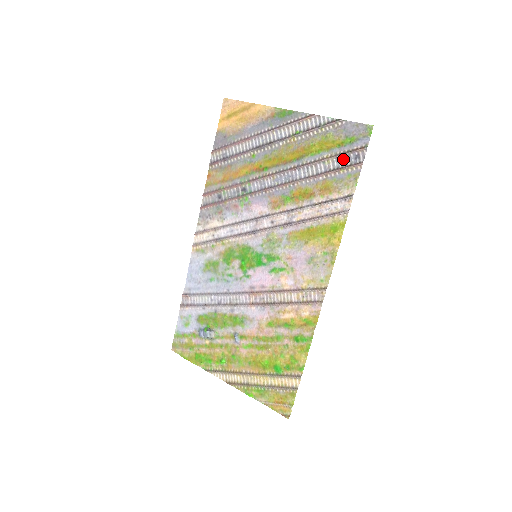
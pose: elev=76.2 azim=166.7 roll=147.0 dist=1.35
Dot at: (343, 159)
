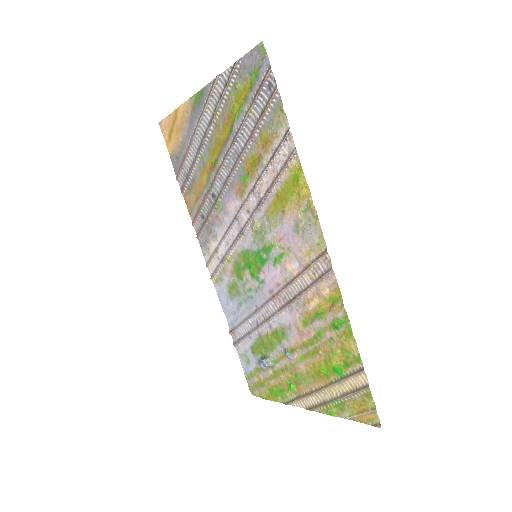
Dot at: (261, 99)
